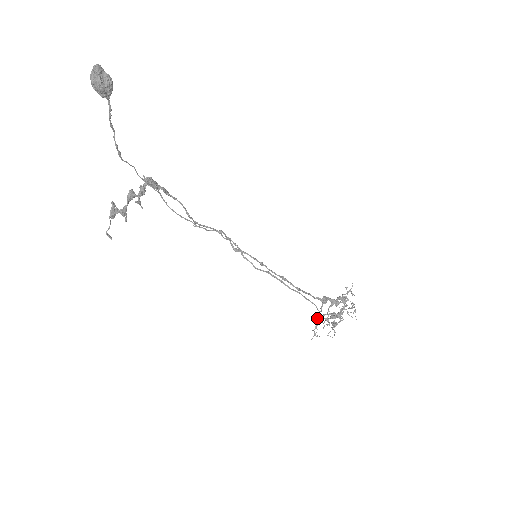
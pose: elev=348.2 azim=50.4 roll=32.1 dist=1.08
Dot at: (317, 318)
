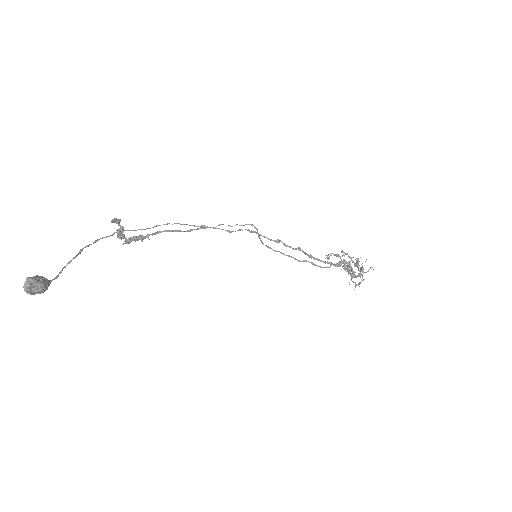
Dot at: (336, 255)
